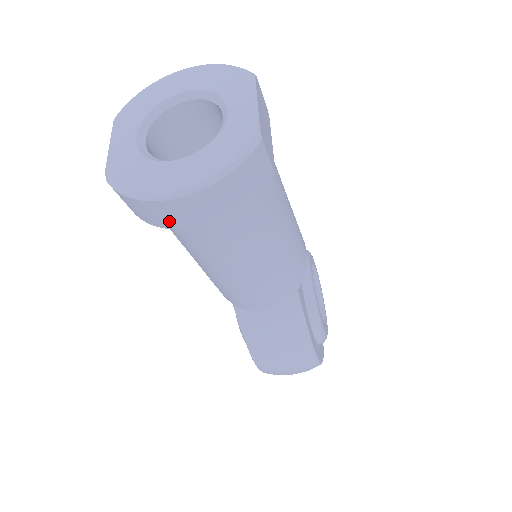
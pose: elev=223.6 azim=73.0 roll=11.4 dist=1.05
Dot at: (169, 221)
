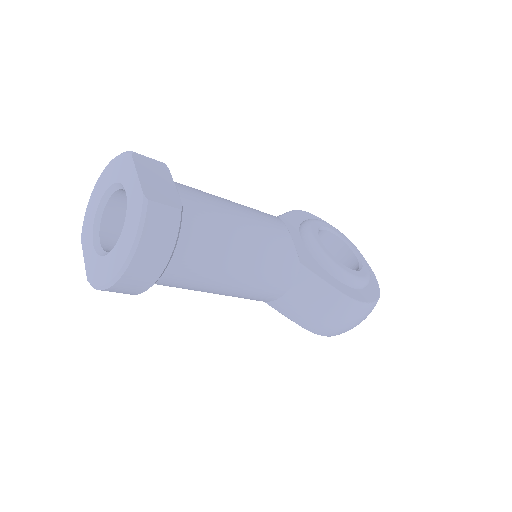
Dot at: (138, 288)
